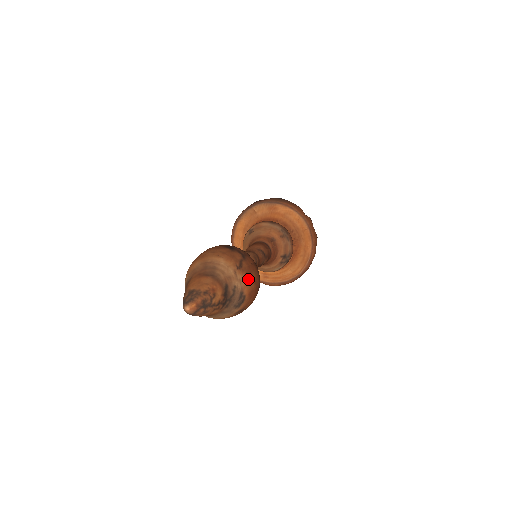
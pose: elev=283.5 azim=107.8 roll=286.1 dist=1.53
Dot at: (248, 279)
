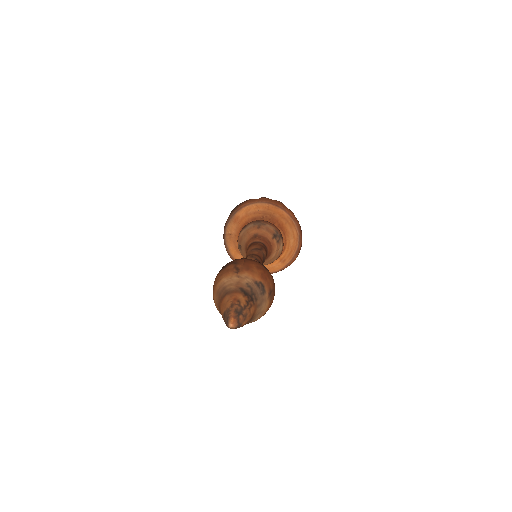
Dot at: (251, 271)
